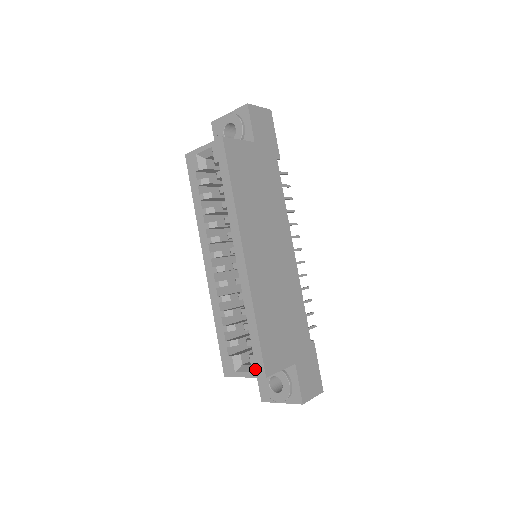
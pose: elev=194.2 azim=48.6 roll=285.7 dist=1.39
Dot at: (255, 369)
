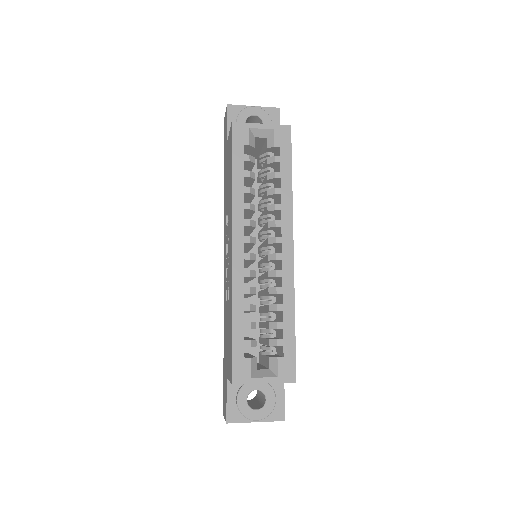
Dot at: (283, 373)
